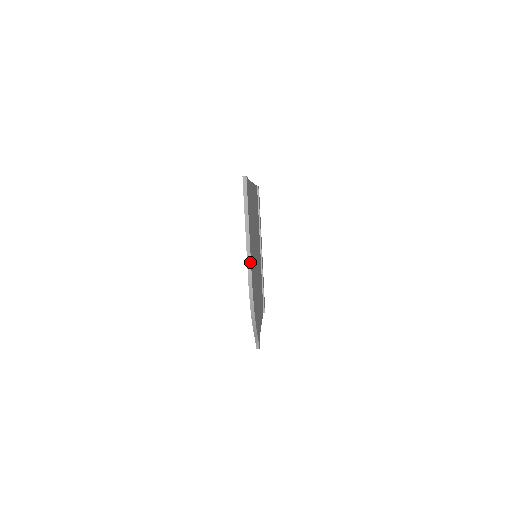
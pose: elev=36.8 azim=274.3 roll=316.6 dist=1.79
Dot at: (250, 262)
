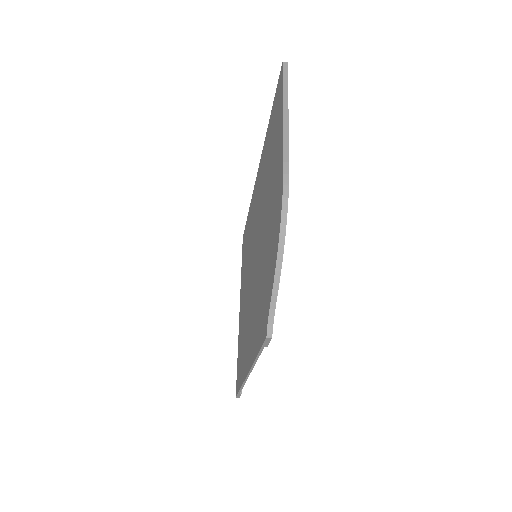
Dot at: (288, 147)
